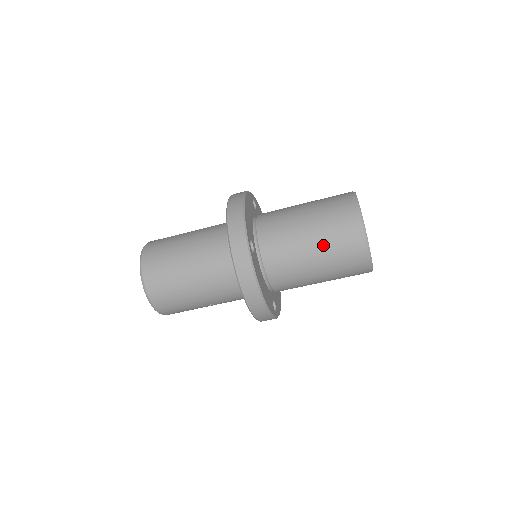
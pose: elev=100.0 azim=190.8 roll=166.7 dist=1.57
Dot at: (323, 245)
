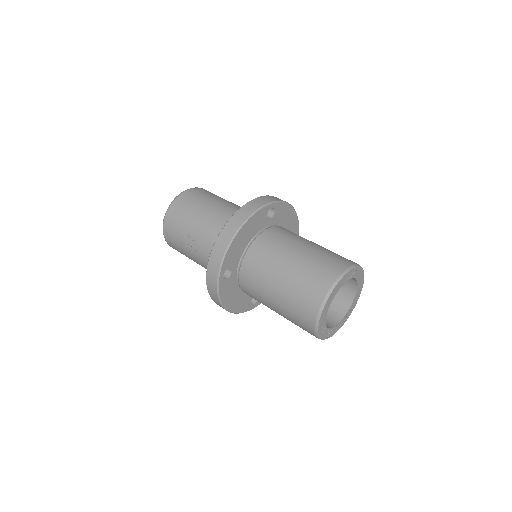
Dot at: (311, 254)
